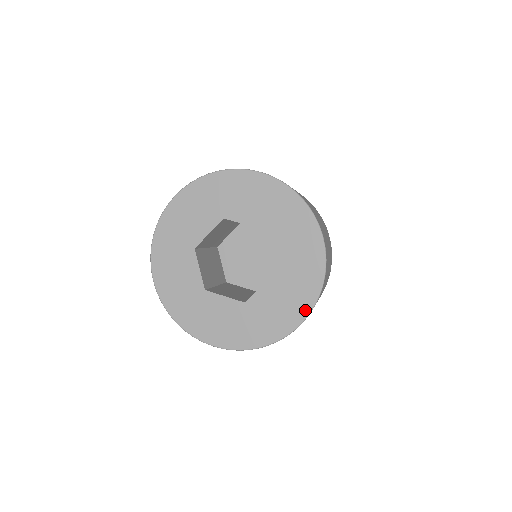
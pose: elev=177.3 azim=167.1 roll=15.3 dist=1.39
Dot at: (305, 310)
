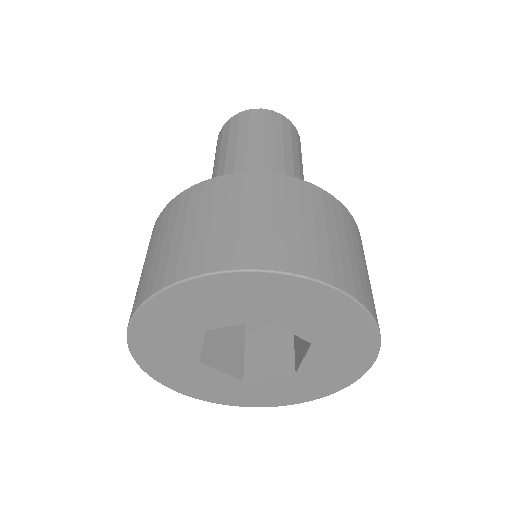
Dot at: (371, 355)
